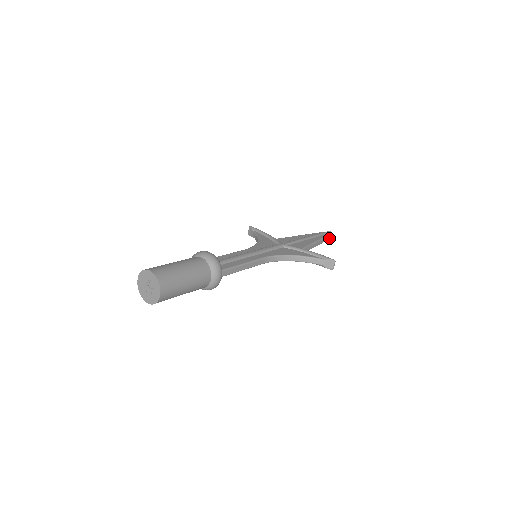
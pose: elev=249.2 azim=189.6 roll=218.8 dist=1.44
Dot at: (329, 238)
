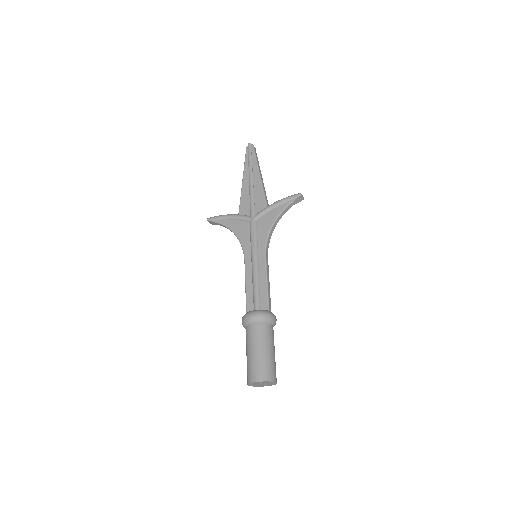
Dot at: (255, 151)
